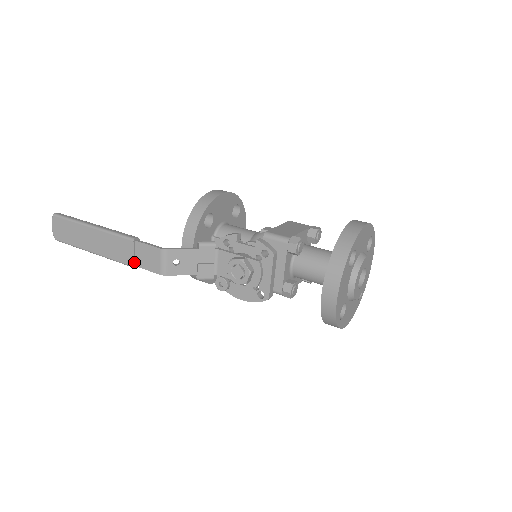
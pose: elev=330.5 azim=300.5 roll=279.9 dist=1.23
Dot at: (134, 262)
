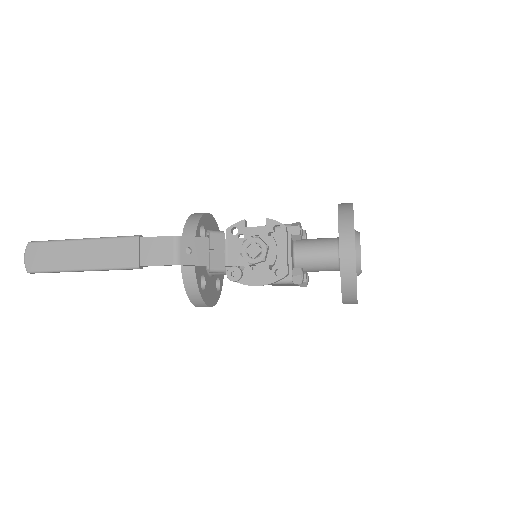
Dot at: (139, 261)
